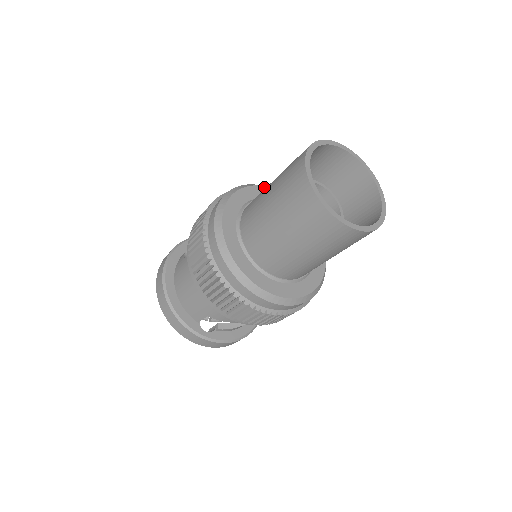
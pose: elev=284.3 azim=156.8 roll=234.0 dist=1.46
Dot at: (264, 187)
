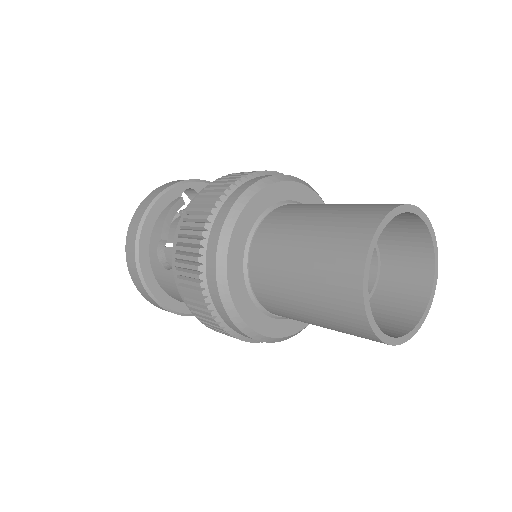
Dot at: (254, 198)
